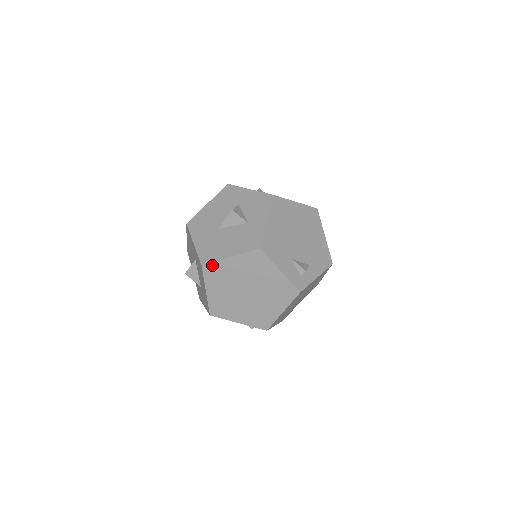
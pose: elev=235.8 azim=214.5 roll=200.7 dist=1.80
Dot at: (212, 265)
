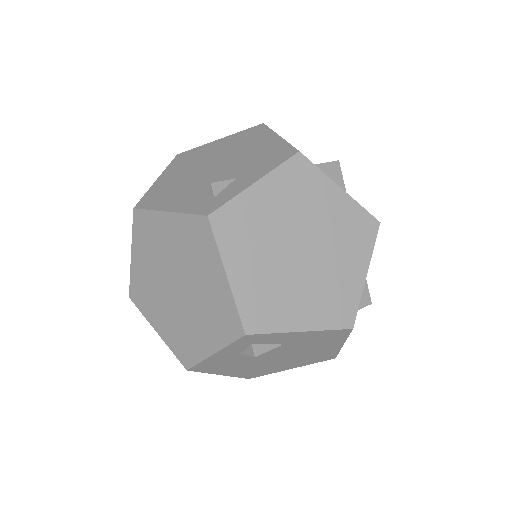
Dot at: (132, 286)
